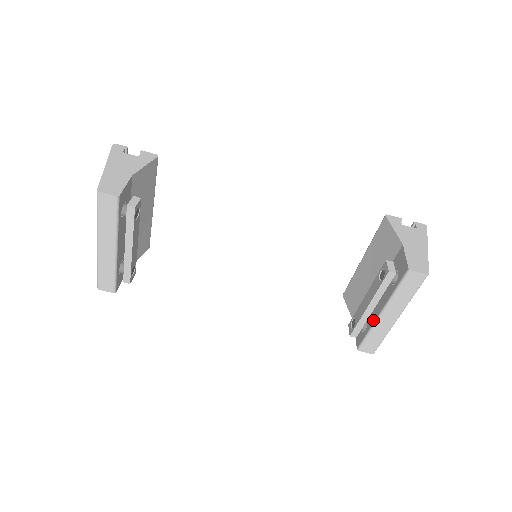
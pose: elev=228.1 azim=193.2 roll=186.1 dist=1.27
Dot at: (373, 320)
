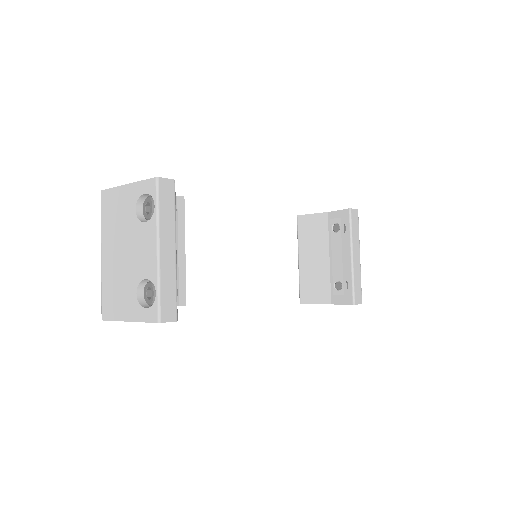
Dot at: (349, 269)
